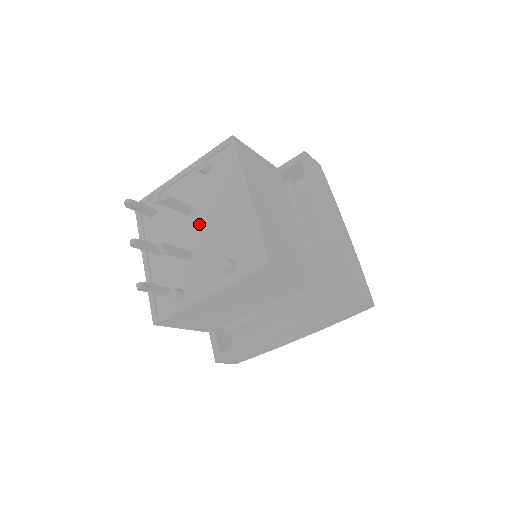
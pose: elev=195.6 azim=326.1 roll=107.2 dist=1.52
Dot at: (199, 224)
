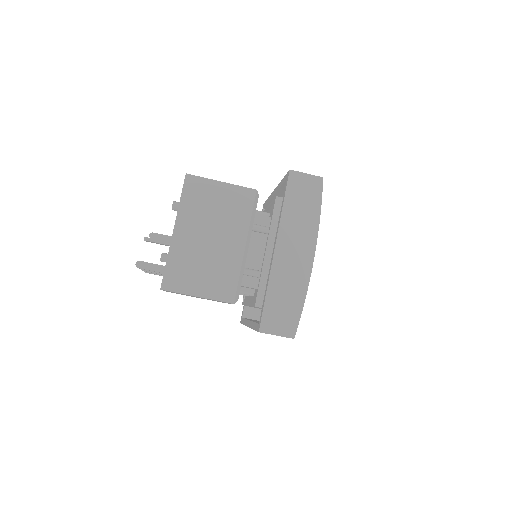
Dot at: occluded
